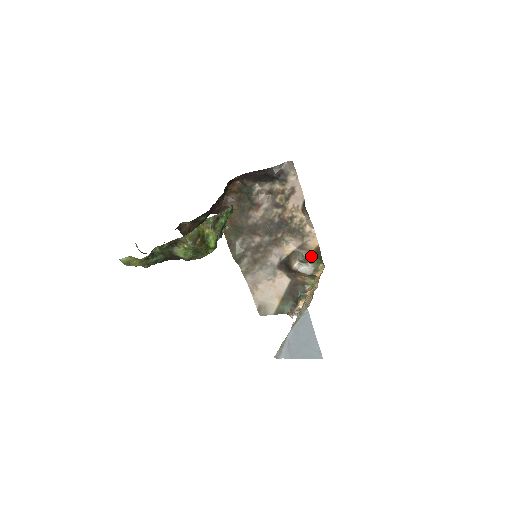
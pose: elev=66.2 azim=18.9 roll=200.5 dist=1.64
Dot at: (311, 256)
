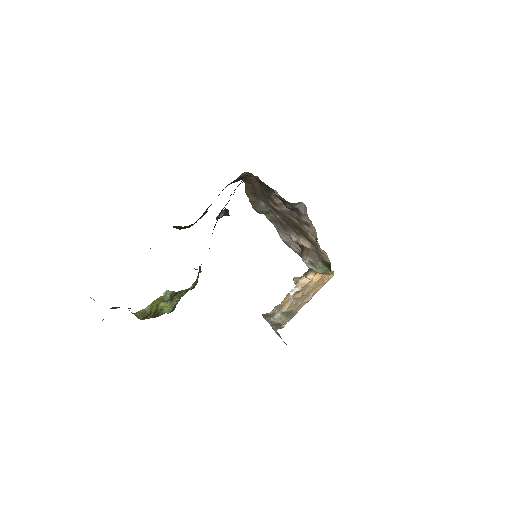
Dot at: (323, 262)
